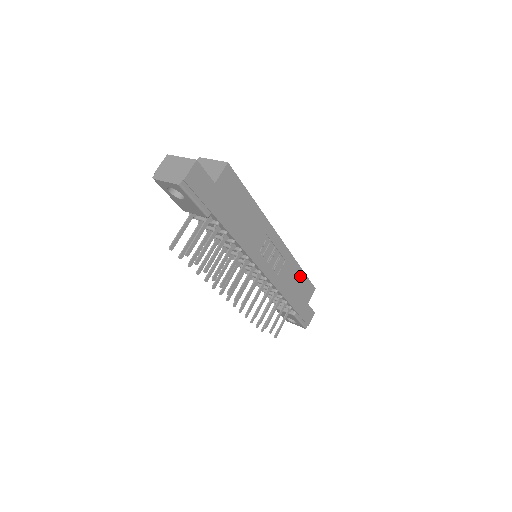
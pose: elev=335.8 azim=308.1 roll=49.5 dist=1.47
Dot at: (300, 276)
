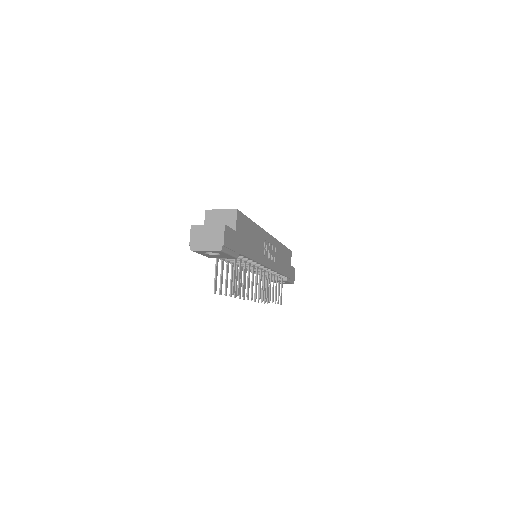
Dot at: (283, 250)
